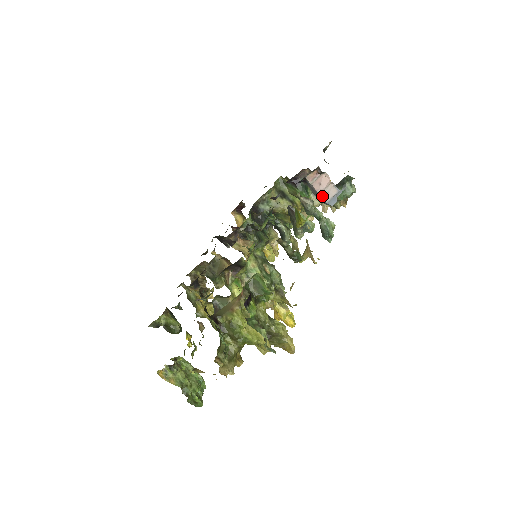
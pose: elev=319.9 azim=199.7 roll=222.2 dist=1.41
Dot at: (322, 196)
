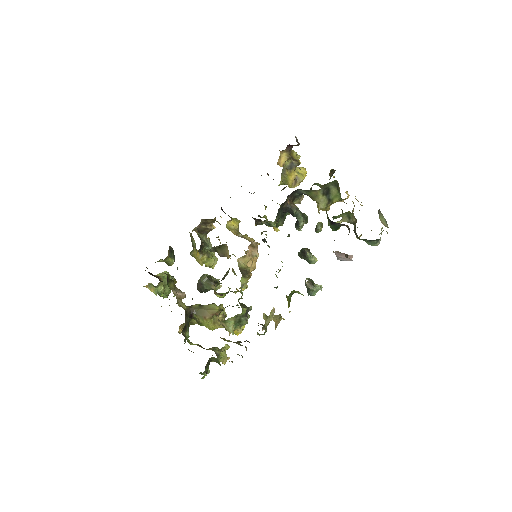
Dot at: (337, 257)
